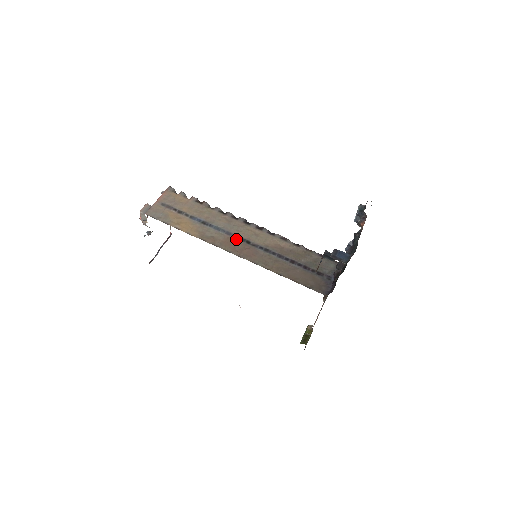
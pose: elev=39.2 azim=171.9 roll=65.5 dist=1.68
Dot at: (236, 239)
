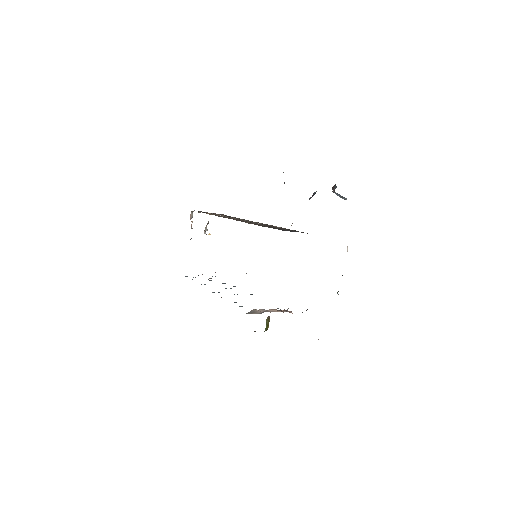
Dot at: occluded
